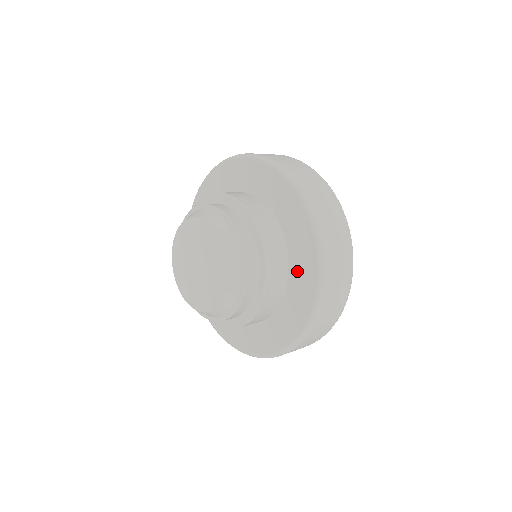
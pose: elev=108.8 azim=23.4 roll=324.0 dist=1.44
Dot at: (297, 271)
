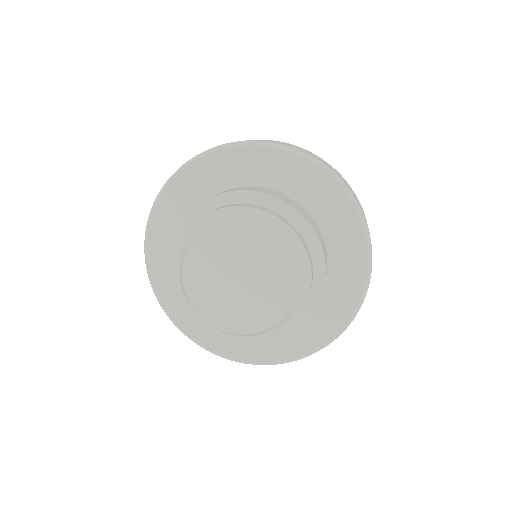
Dot at: (323, 310)
